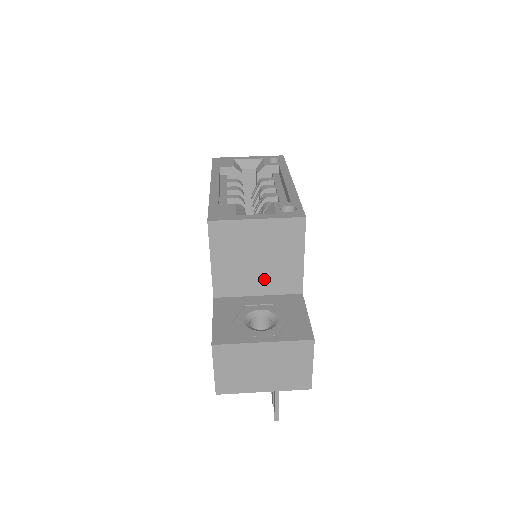
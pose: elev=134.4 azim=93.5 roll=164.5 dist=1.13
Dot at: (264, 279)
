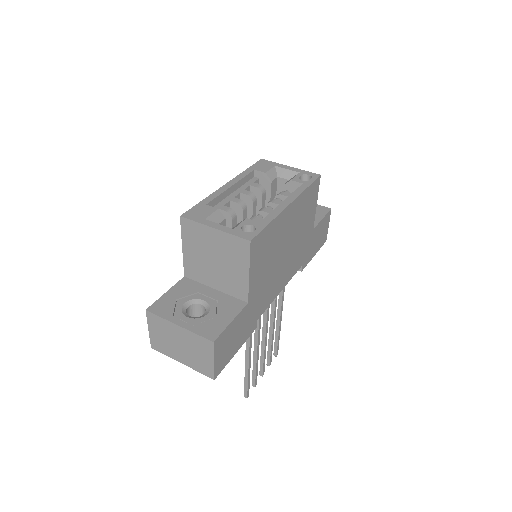
Dot at: (219, 278)
